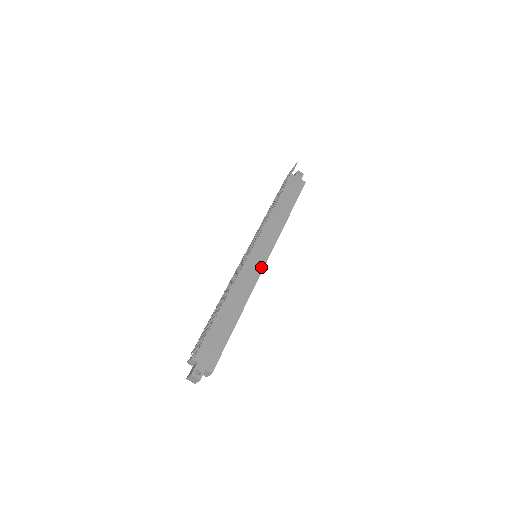
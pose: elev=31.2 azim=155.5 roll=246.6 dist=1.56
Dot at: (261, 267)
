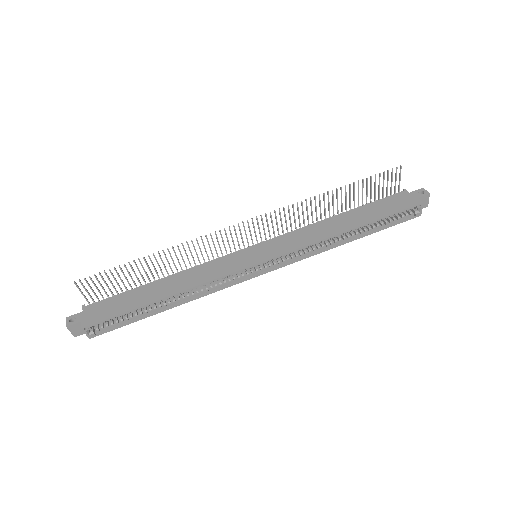
Dot at: (244, 265)
